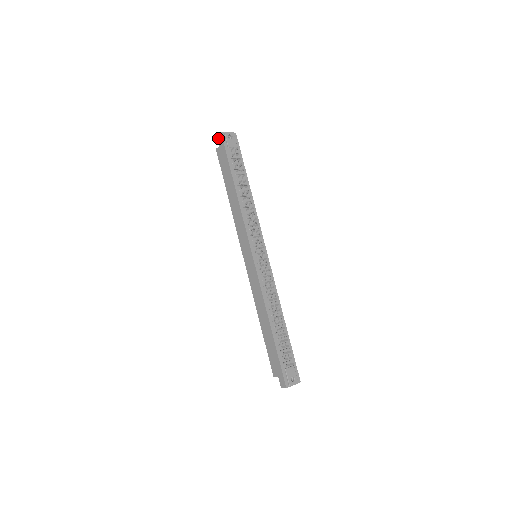
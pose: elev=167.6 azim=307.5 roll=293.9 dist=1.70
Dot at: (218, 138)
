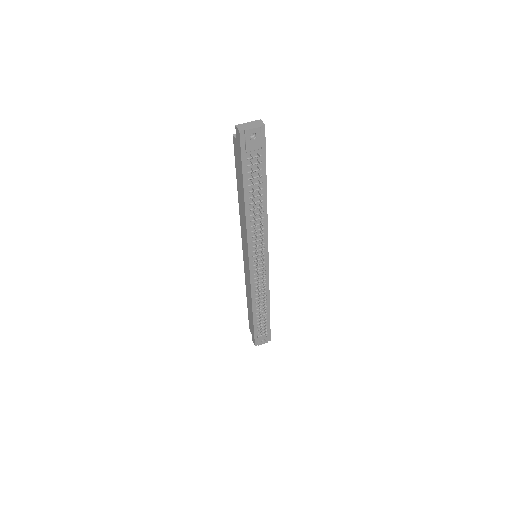
Dot at: (236, 130)
